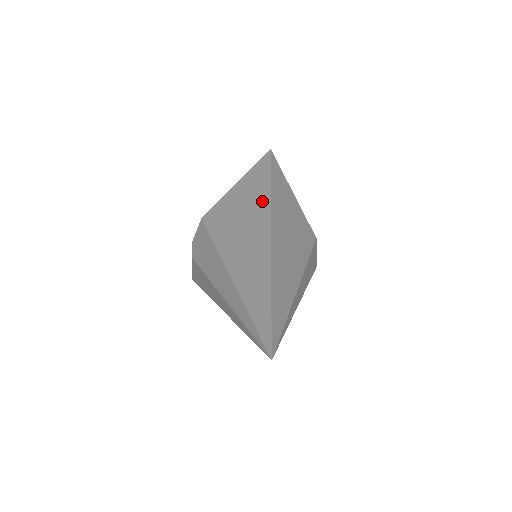
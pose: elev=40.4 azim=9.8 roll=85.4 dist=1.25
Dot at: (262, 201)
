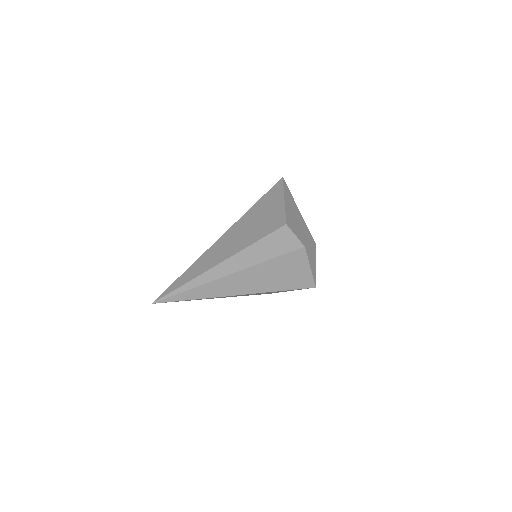
Dot at: occluded
